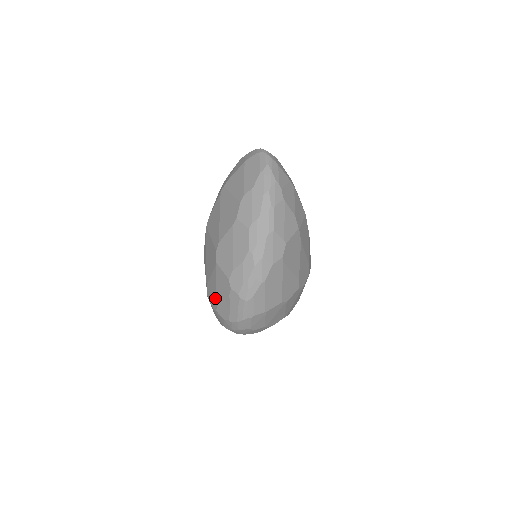
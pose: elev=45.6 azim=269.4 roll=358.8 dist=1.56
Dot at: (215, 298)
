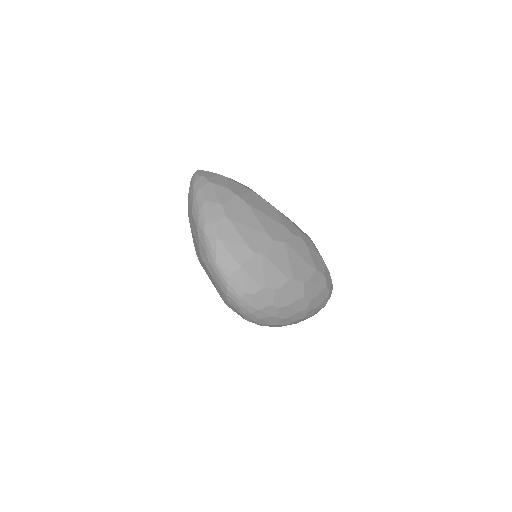
Dot at: (217, 291)
